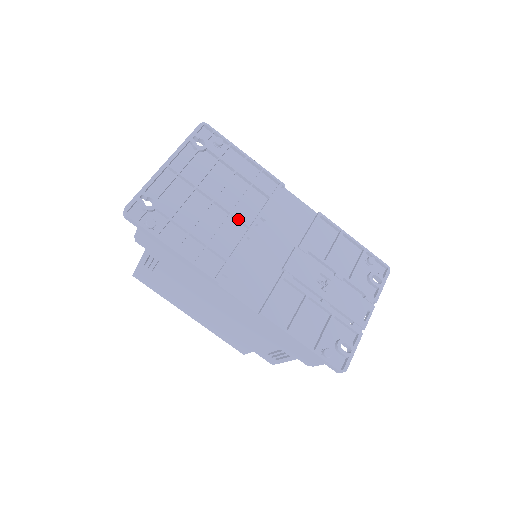
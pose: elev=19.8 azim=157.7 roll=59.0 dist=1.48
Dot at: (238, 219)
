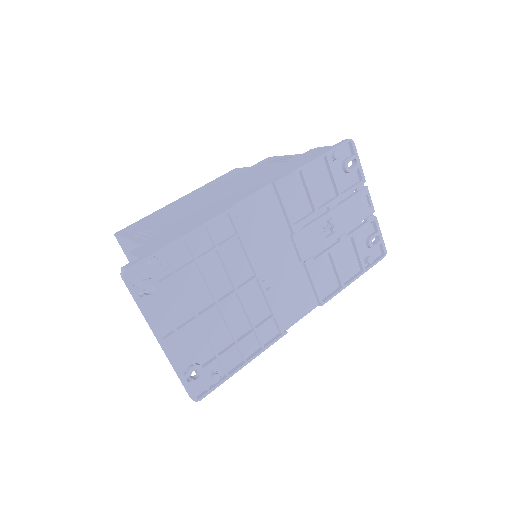
Dot at: (245, 286)
